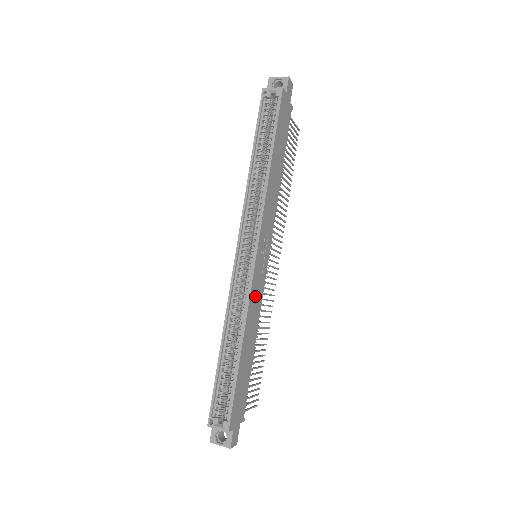
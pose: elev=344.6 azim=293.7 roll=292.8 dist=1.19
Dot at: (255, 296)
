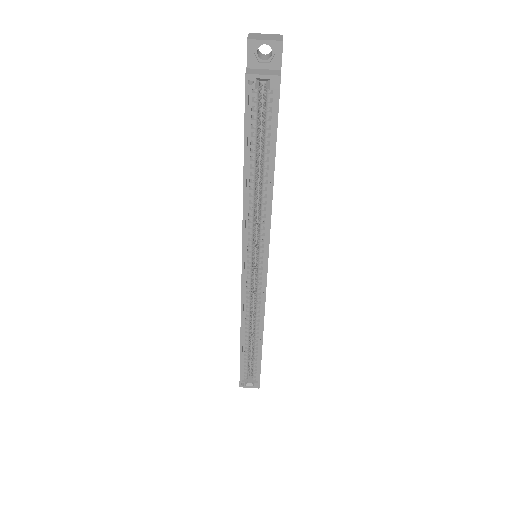
Dot at: occluded
